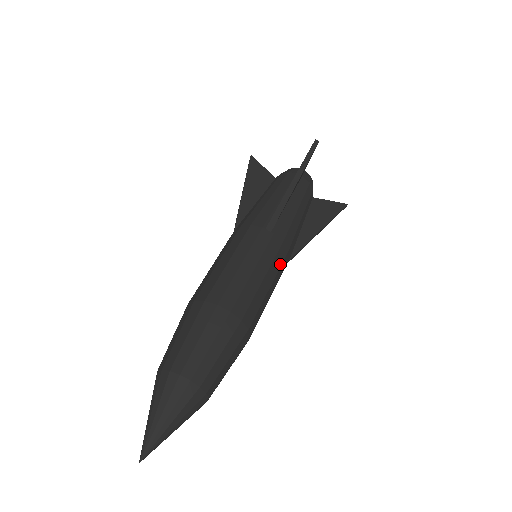
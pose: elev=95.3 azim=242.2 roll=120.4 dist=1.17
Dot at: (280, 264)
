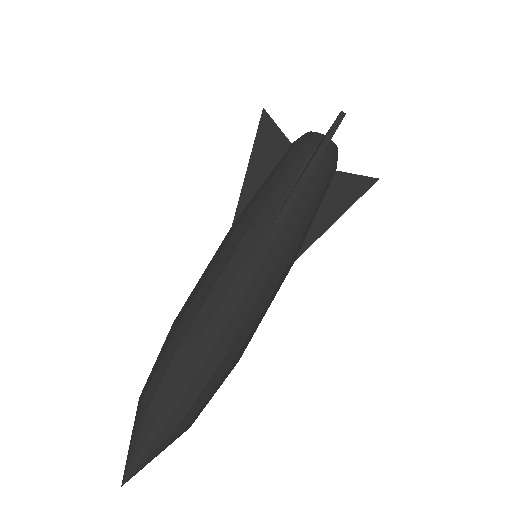
Dot at: (280, 276)
